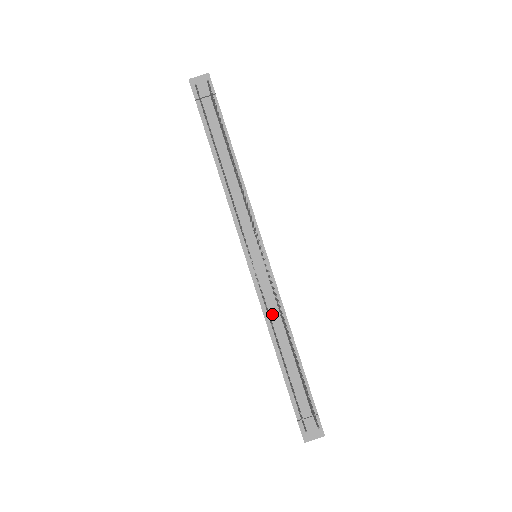
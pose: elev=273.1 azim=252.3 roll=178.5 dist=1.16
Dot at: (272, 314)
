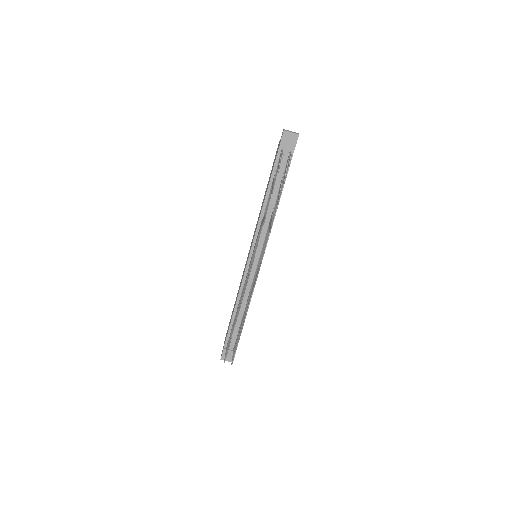
Dot at: (245, 292)
